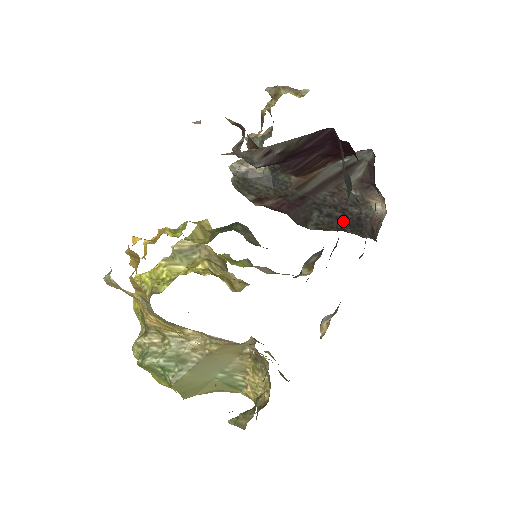
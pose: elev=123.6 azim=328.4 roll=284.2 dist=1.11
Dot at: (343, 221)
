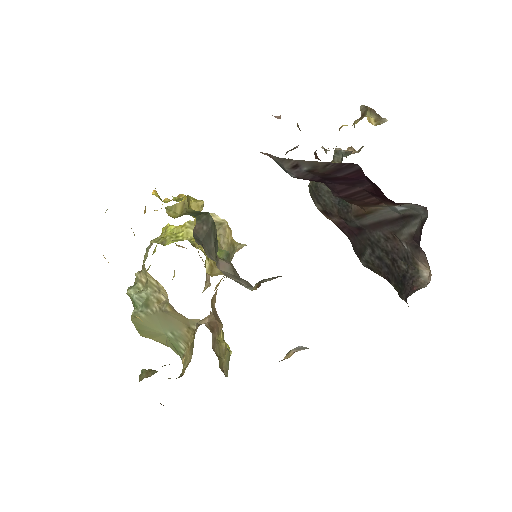
Dot at: (391, 271)
